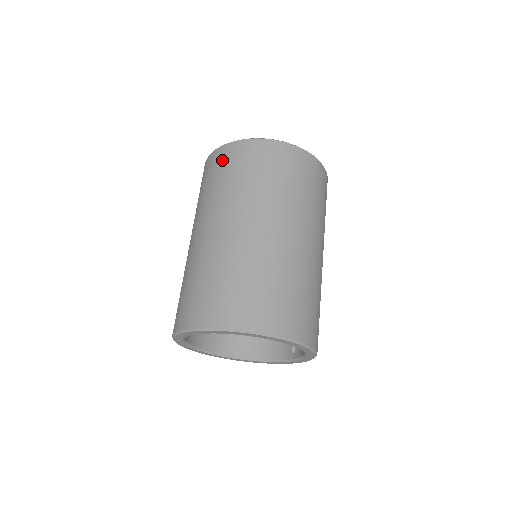
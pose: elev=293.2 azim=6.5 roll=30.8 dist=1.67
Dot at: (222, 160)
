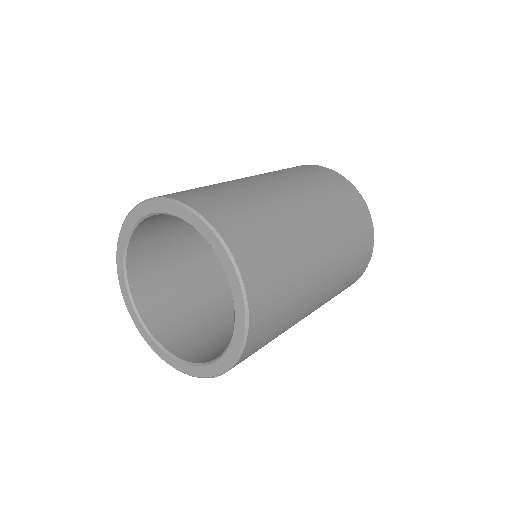
Dot at: occluded
